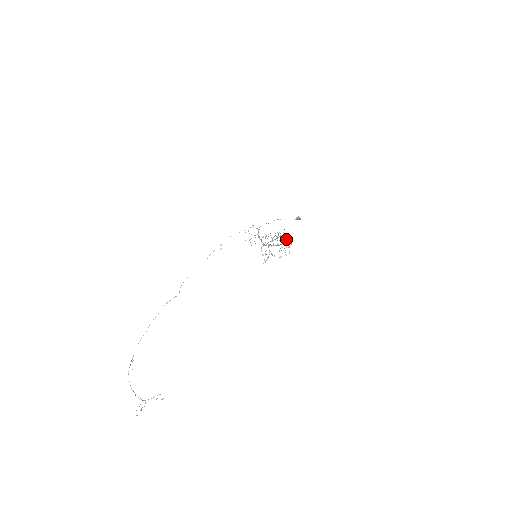
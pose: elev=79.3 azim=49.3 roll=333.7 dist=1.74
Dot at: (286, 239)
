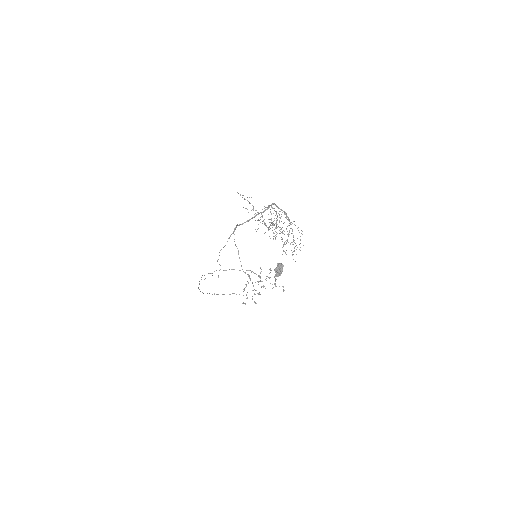
Dot at: (286, 240)
